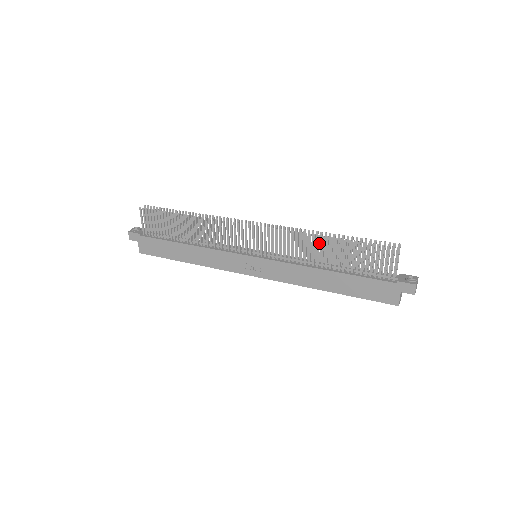
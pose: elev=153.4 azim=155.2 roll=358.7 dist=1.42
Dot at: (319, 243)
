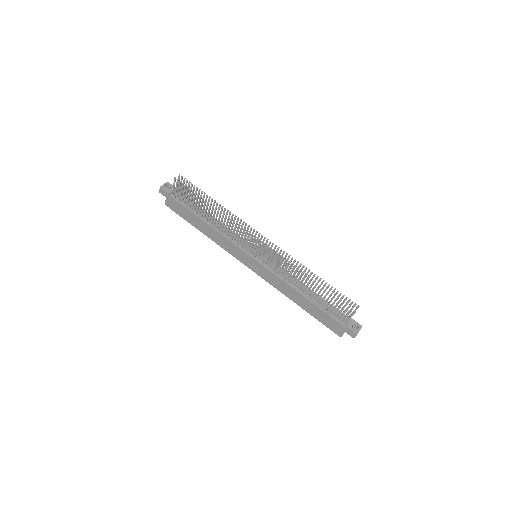
Dot at: occluded
